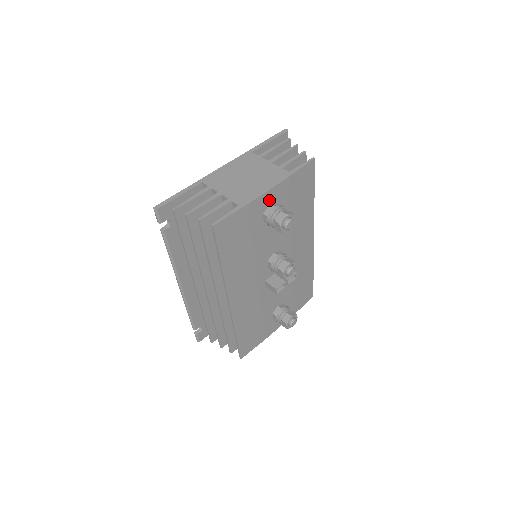
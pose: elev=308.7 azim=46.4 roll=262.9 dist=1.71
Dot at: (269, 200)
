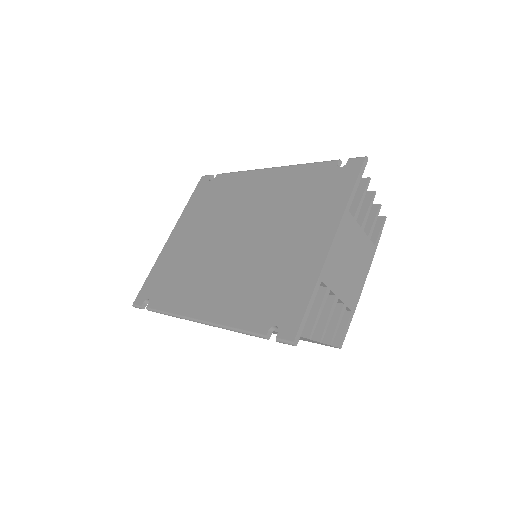
Dot at: occluded
